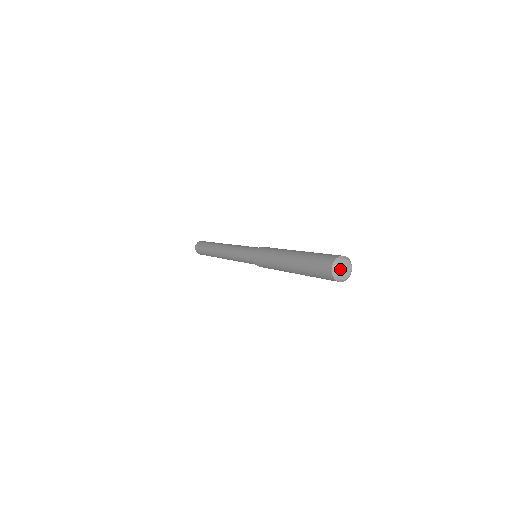
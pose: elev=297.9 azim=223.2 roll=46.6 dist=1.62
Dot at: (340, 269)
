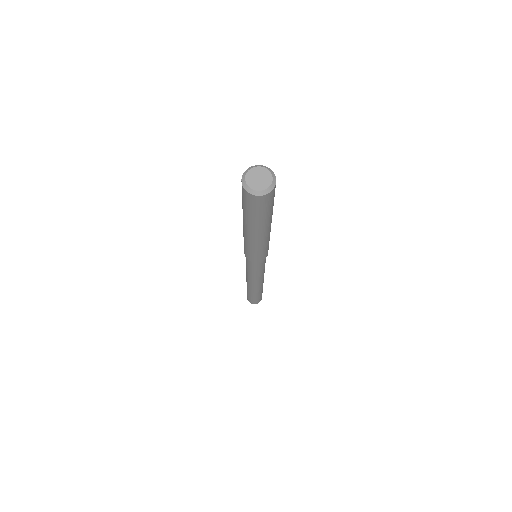
Dot at: (255, 175)
